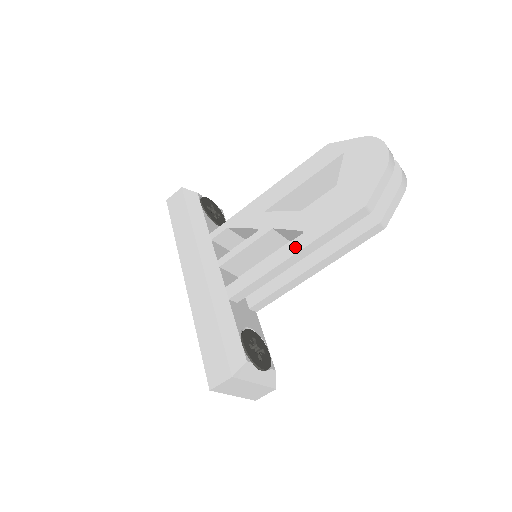
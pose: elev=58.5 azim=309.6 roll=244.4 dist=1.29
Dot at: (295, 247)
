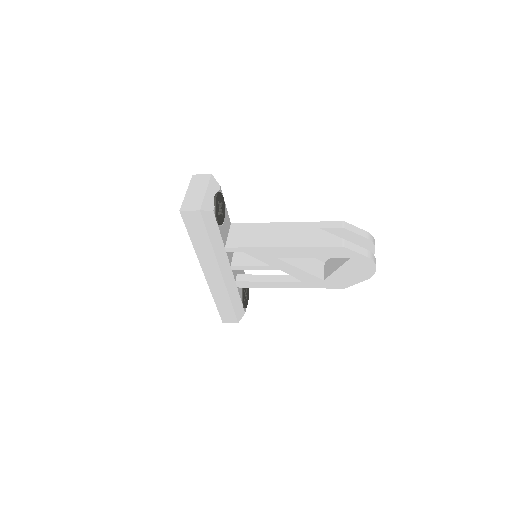
Dot at: (293, 286)
